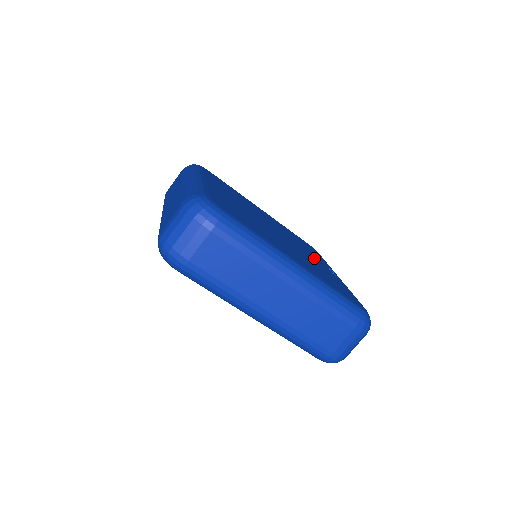
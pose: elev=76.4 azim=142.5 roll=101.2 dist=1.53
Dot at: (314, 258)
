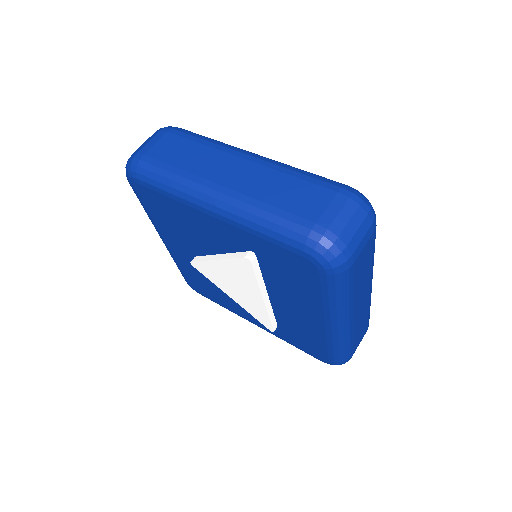
Dot at: occluded
